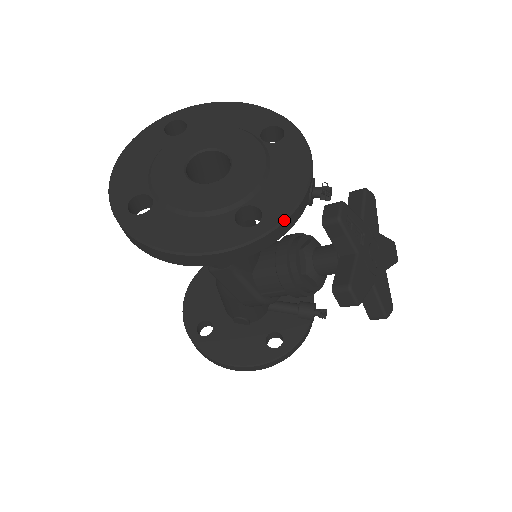
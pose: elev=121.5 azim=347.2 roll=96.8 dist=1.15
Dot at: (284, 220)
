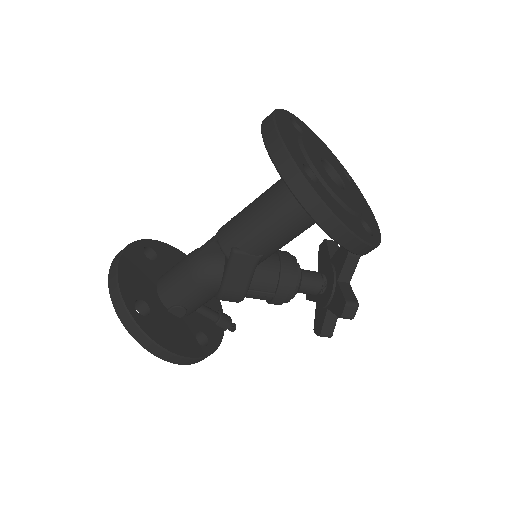
Dot at: occluded
